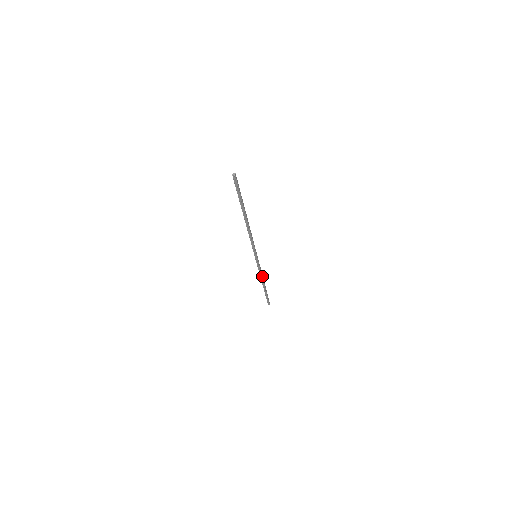
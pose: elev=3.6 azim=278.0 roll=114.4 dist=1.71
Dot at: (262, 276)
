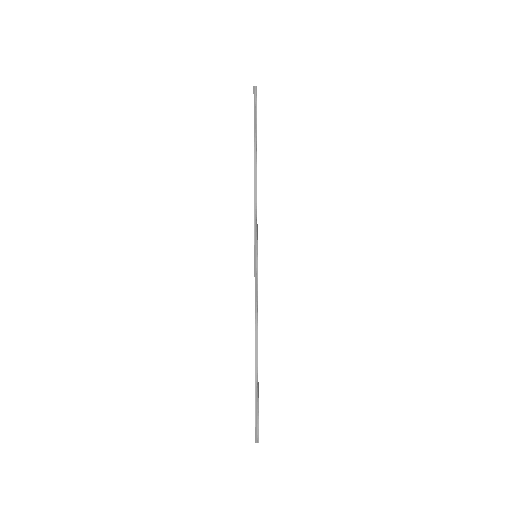
Dot at: (257, 321)
